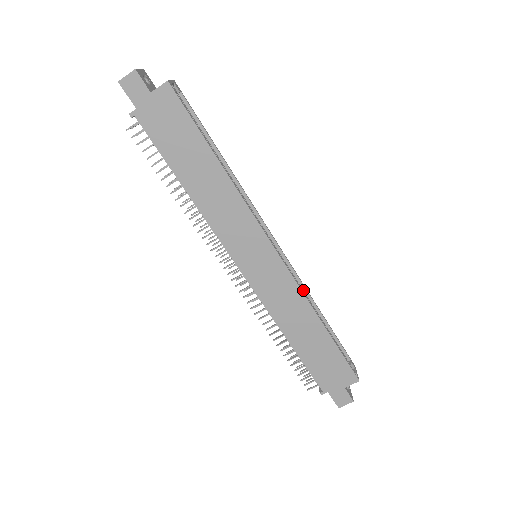
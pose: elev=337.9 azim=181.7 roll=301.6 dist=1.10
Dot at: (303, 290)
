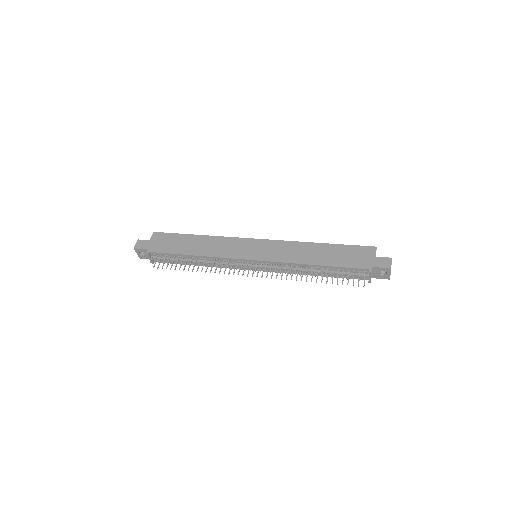
Dot at: occluded
